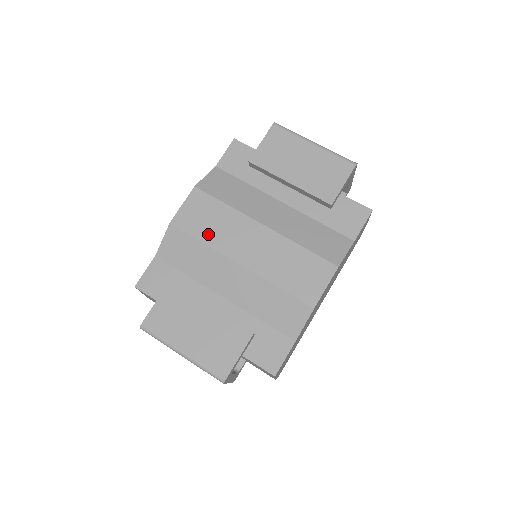
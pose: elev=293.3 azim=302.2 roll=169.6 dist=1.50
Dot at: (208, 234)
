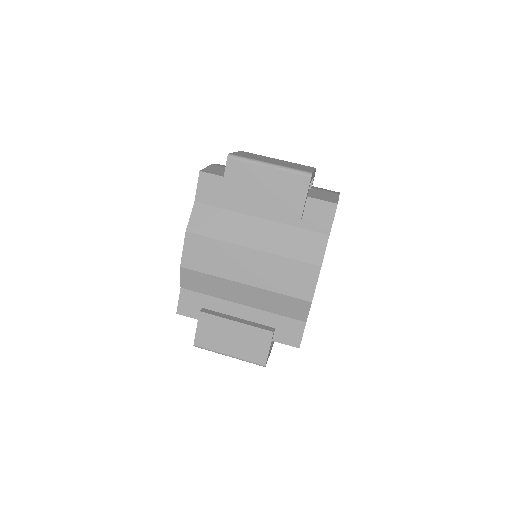
Dot at: (212, 267)
